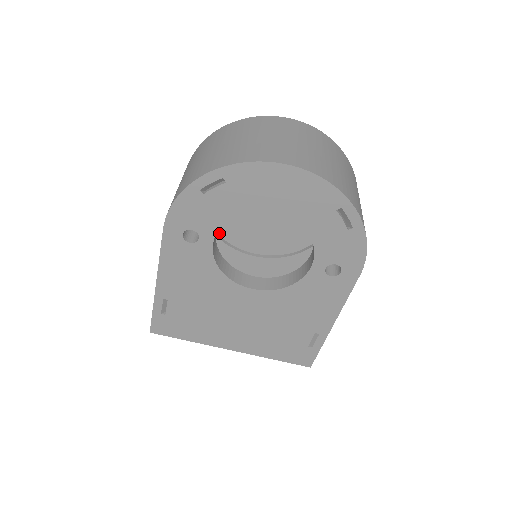
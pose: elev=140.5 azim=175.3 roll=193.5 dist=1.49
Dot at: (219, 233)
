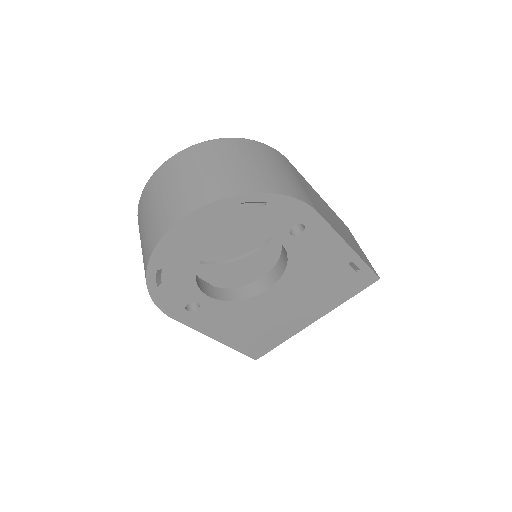
Dot at: (226, 259)
